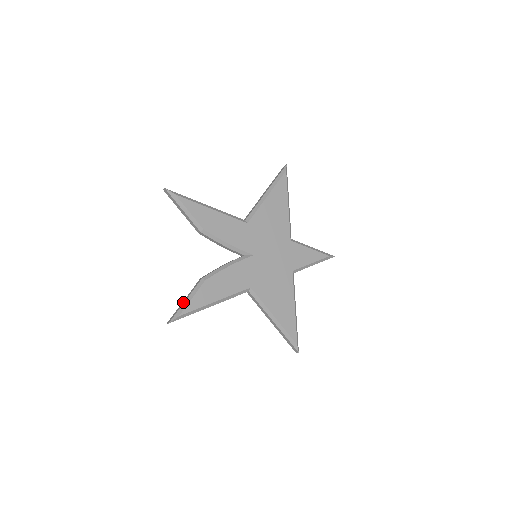
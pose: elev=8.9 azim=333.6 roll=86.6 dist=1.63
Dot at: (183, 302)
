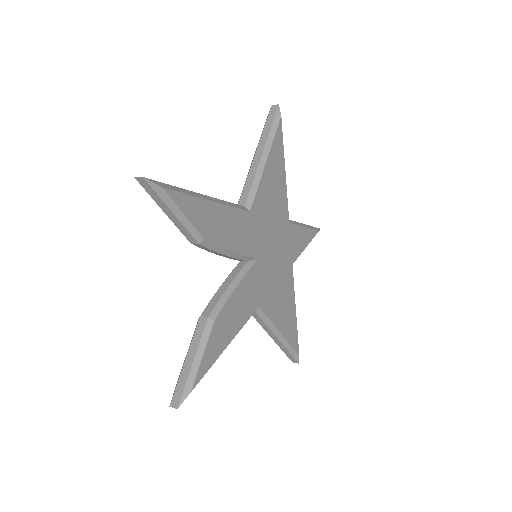
Dot at: (188, 365)
